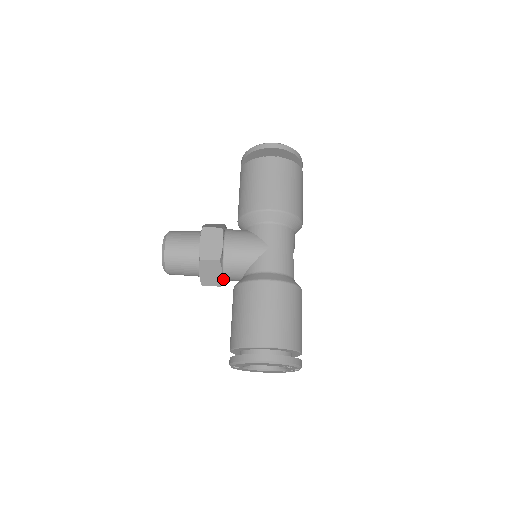
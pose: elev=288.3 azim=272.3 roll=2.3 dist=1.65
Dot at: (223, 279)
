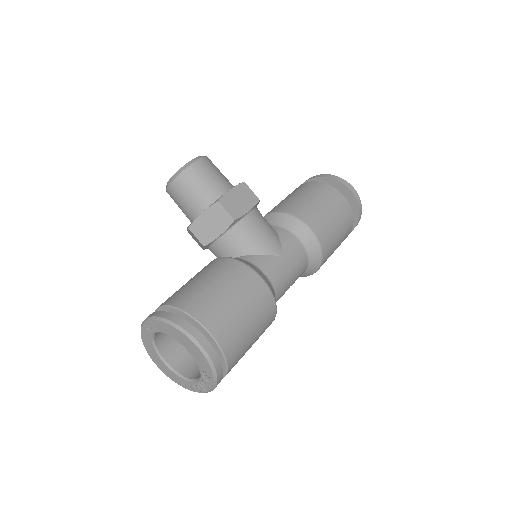
Dot at: (212, 242)
